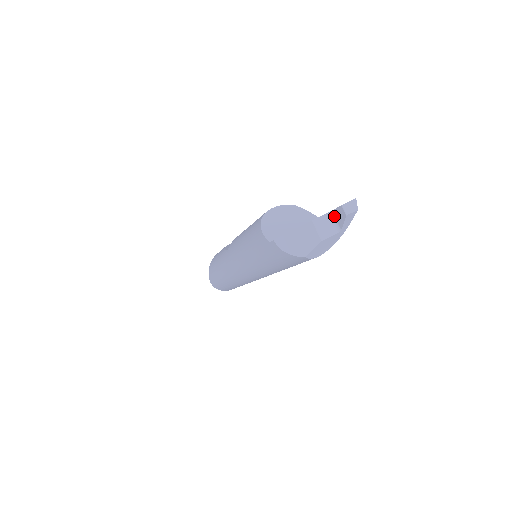
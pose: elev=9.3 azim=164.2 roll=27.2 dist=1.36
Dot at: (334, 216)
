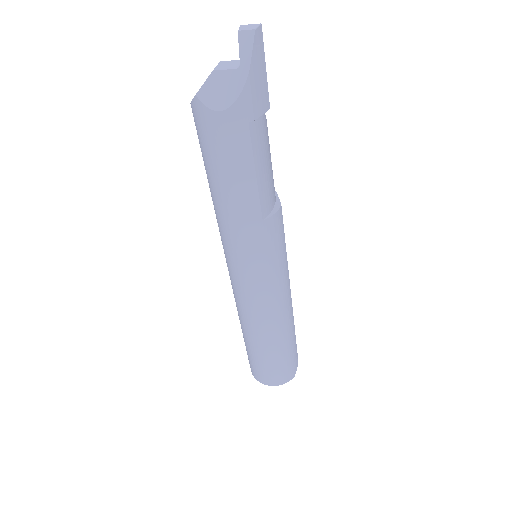
Dot at: occluded
